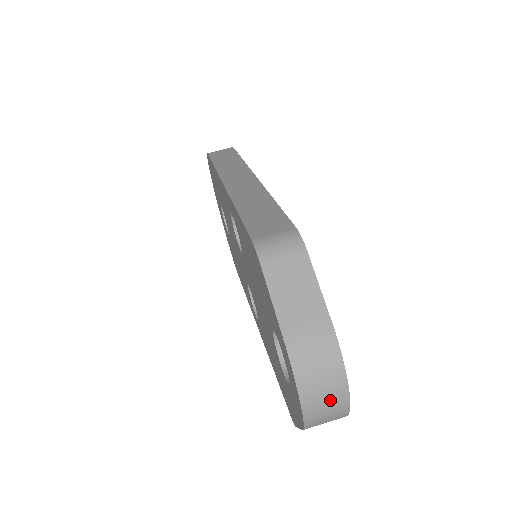
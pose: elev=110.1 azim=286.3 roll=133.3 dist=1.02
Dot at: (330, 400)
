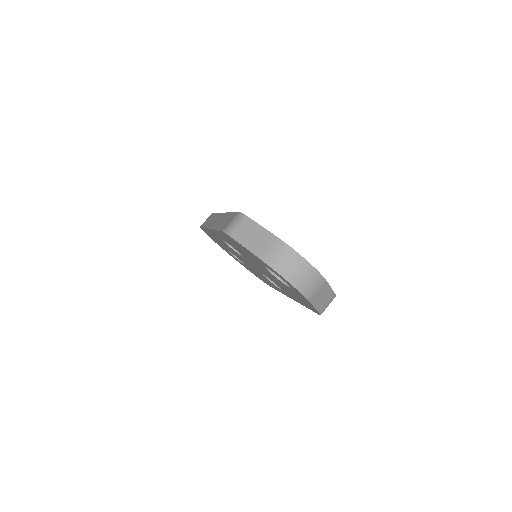
Dot at: (302, 272)
